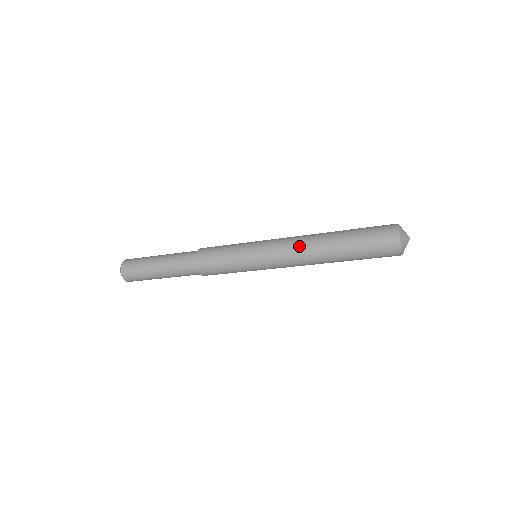
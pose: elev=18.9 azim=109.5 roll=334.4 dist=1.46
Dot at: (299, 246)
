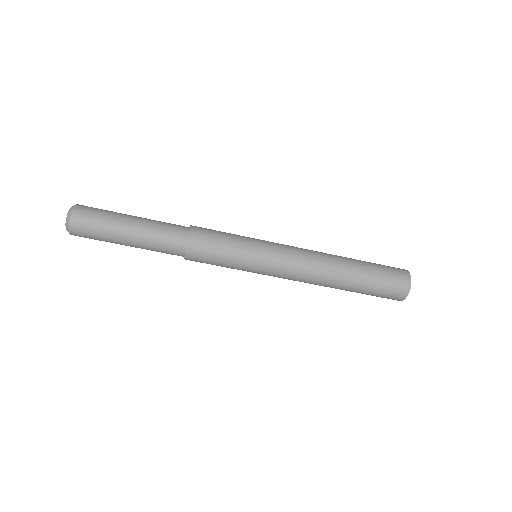
Dot at: (315, 254)
